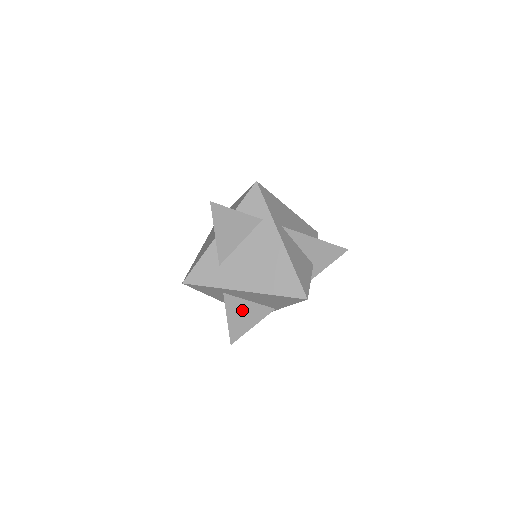
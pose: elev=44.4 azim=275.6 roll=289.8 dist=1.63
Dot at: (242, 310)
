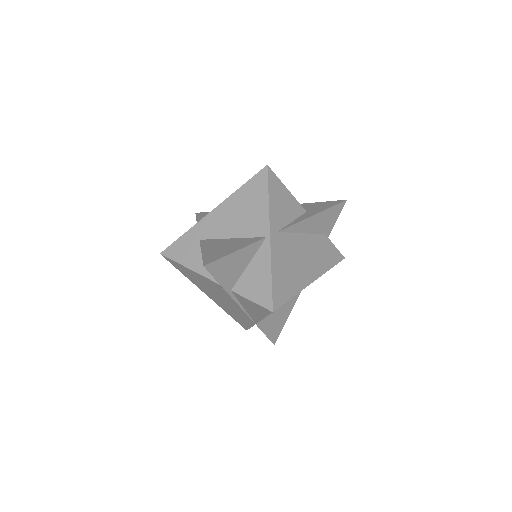
Dot at: (221, 245)
